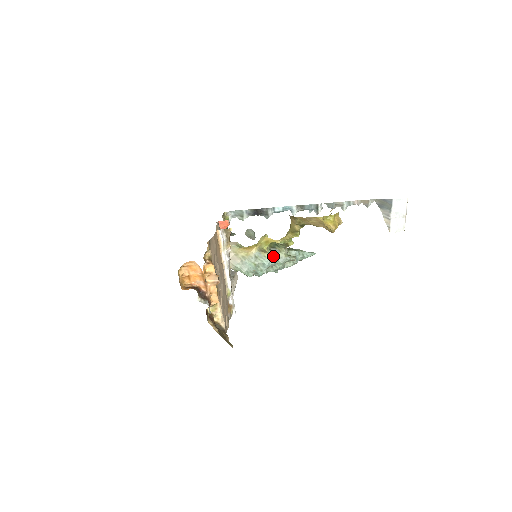
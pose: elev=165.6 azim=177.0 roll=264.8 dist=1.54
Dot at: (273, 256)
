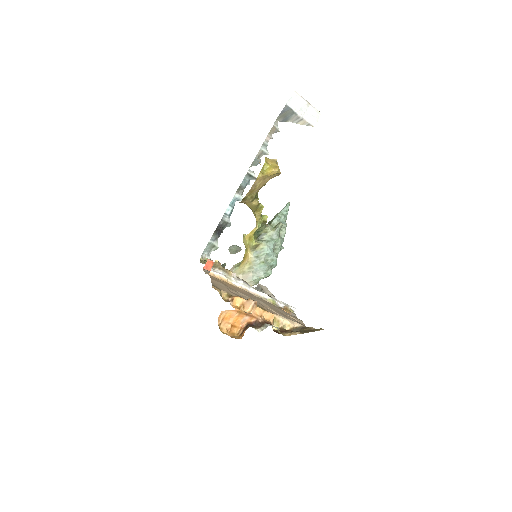
Dot at: (266, 241)
